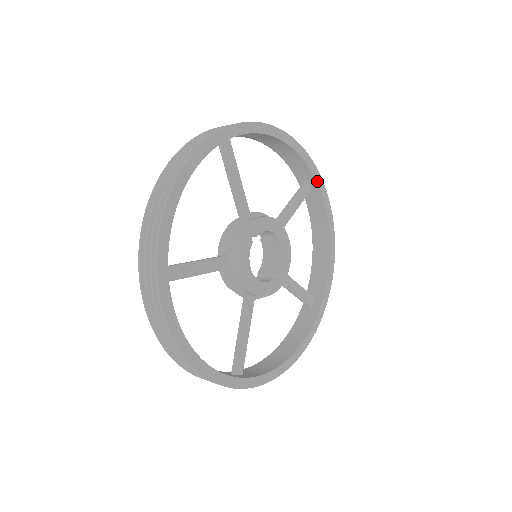
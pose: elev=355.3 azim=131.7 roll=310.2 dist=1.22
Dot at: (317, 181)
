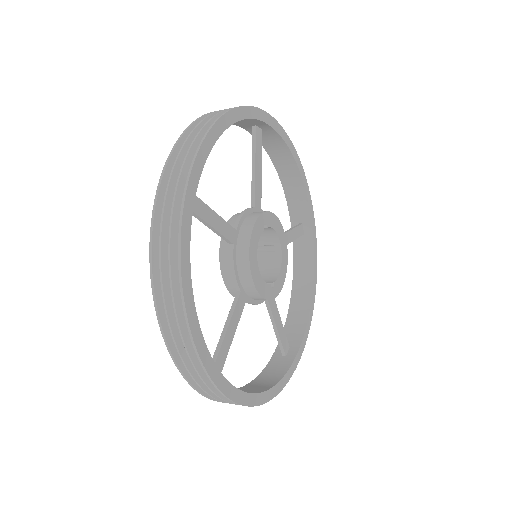
Dot at: (312, 225)
